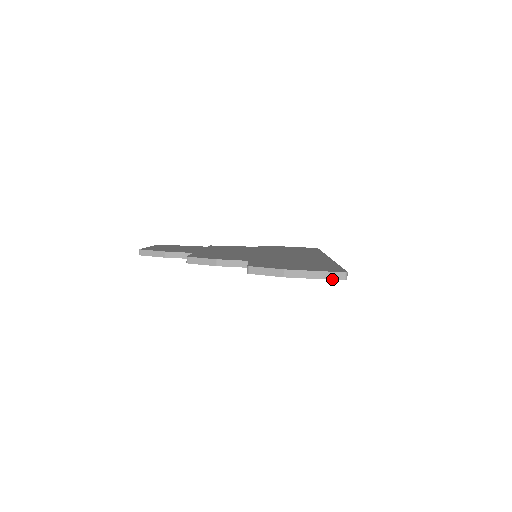
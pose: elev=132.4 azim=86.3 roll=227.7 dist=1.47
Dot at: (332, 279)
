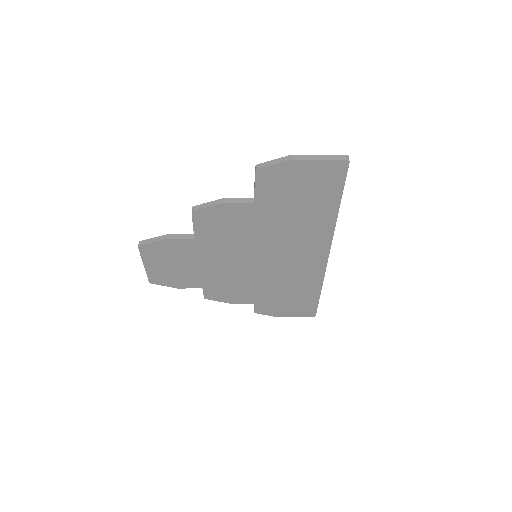
Dot at: (336, 159)
